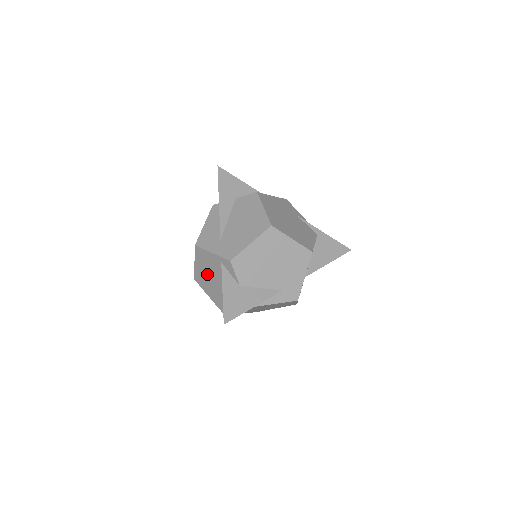
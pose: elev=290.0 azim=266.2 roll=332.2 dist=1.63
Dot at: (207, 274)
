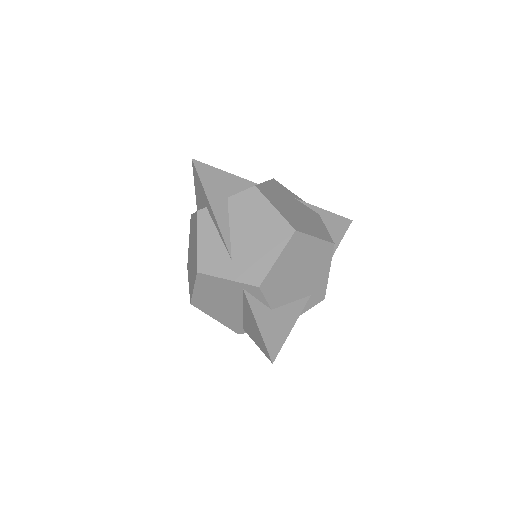
Dot at: (215, 299)
